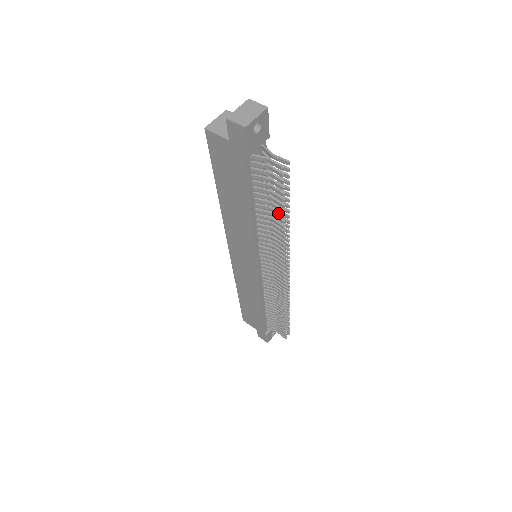
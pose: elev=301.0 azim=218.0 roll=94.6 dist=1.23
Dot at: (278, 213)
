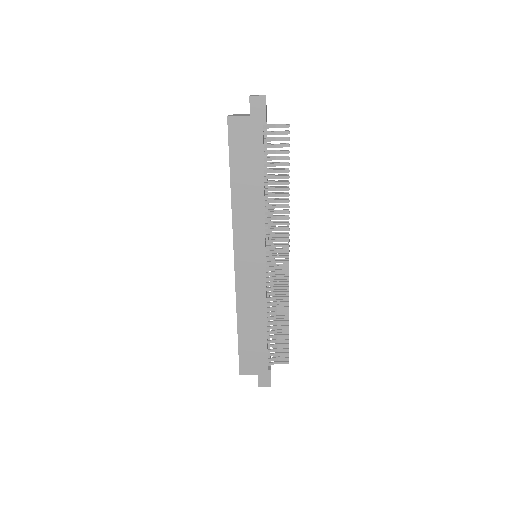
Dot at: (284, 176)
